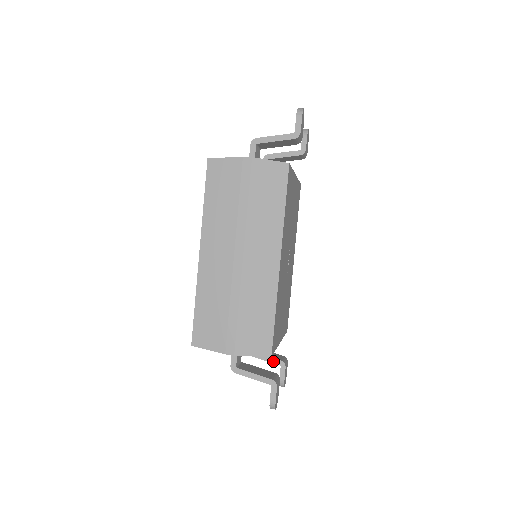
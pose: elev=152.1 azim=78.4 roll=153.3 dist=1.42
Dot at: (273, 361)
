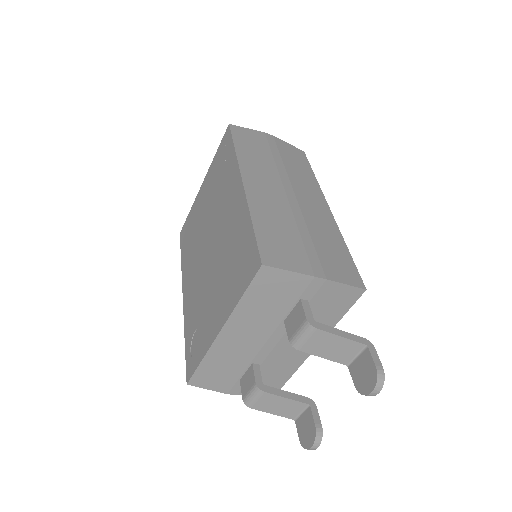
Dot at: (298, 398)
